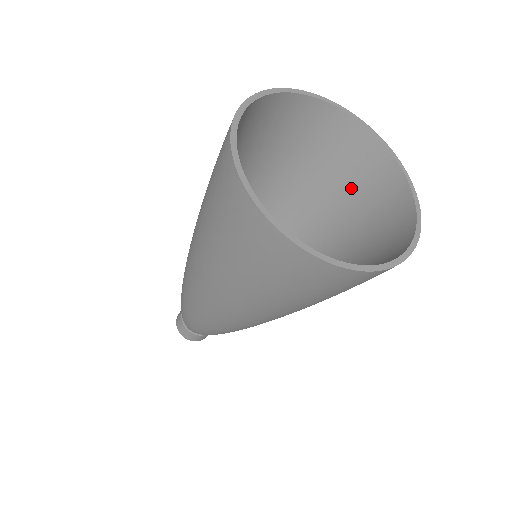
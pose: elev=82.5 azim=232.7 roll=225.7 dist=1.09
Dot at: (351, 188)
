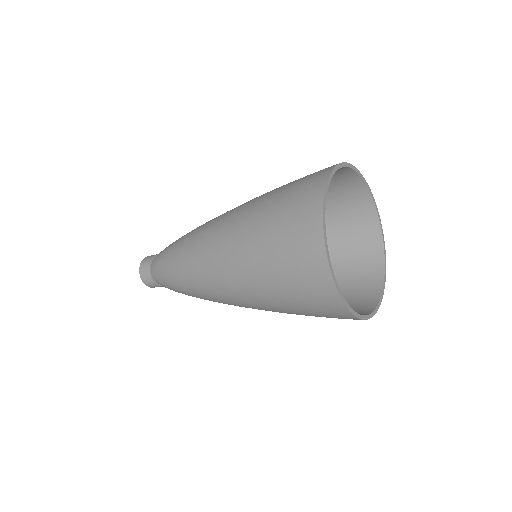
Dot at: (344, 270)
